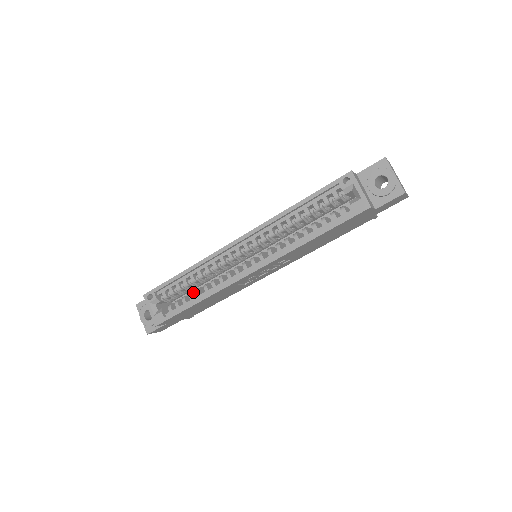
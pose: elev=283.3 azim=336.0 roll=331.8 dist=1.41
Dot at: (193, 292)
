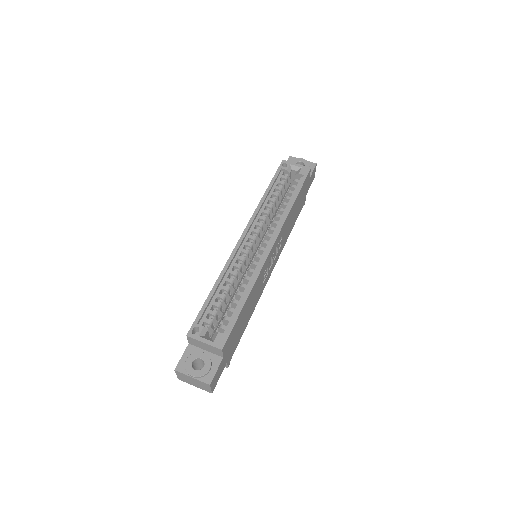
Dot at: (233, 301)
